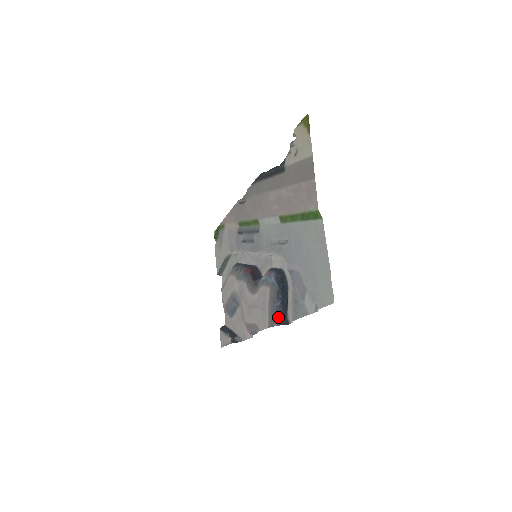
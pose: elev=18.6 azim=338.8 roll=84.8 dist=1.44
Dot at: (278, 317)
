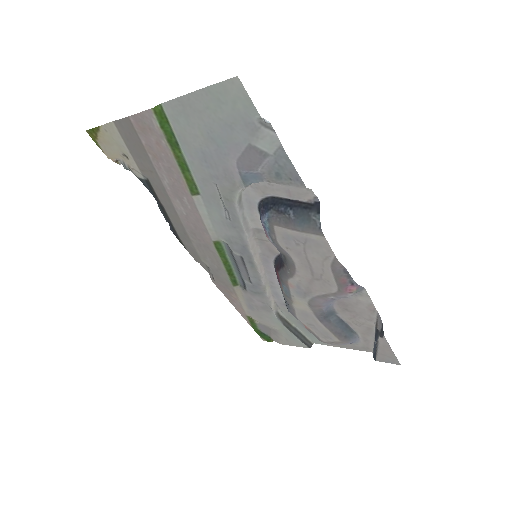
Dot at: (308, 216)
